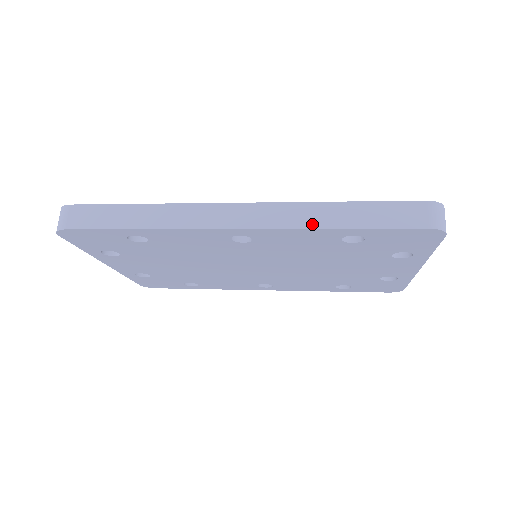
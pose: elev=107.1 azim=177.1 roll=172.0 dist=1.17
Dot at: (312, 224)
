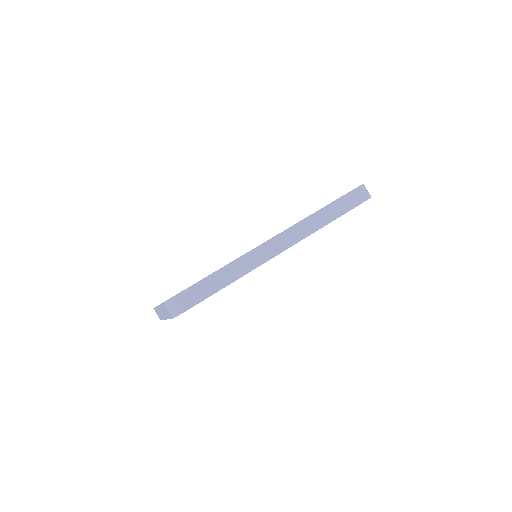
Dot at: (318, 227)
